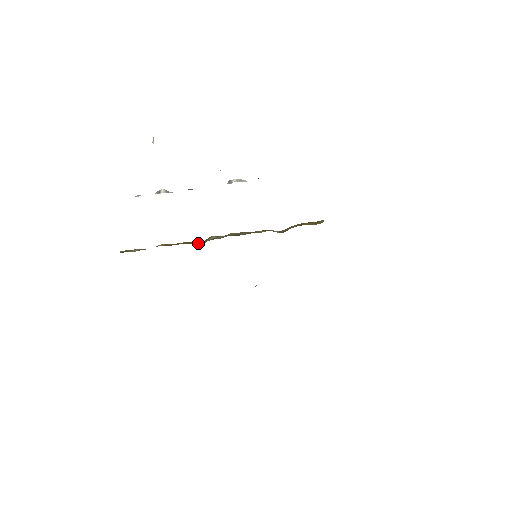
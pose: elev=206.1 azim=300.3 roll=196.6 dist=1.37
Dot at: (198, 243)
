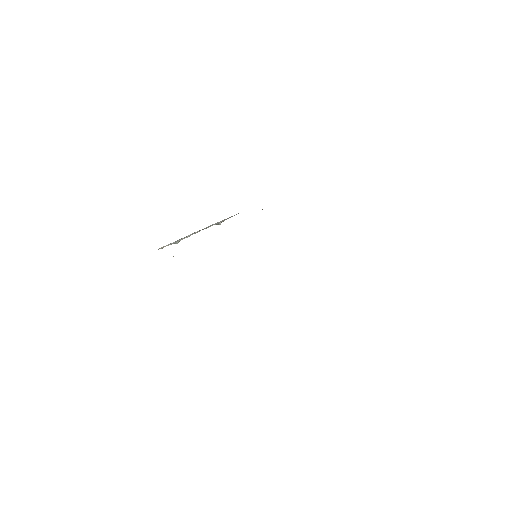
Dot at: occluded
